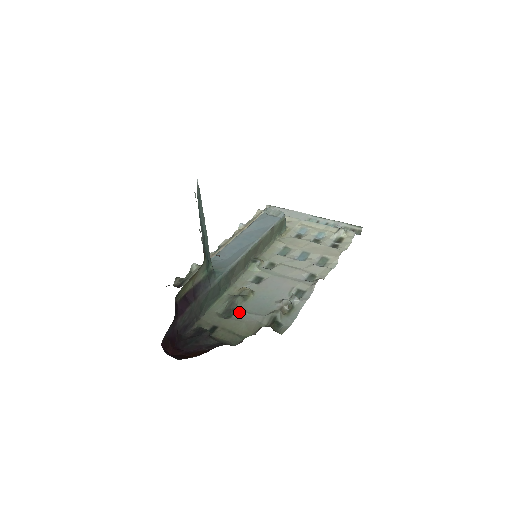
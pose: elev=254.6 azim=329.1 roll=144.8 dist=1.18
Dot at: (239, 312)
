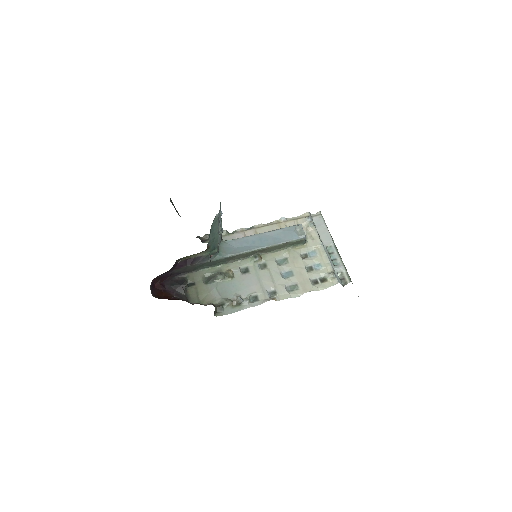
Dot at: (213, 284)
